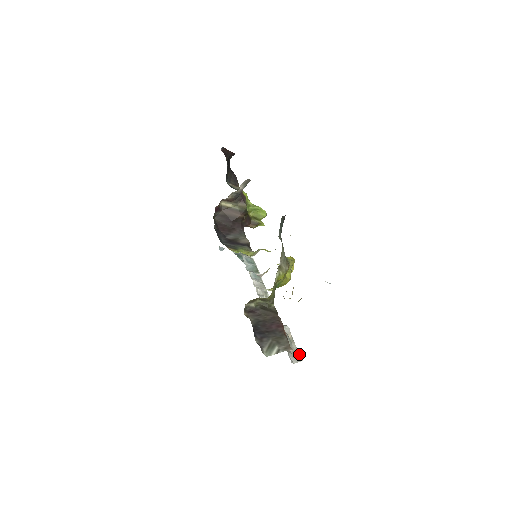
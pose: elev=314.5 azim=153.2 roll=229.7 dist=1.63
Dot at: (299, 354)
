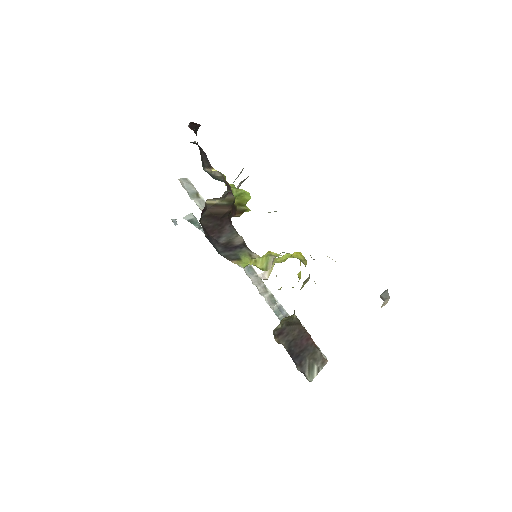
Dot at: occluded
